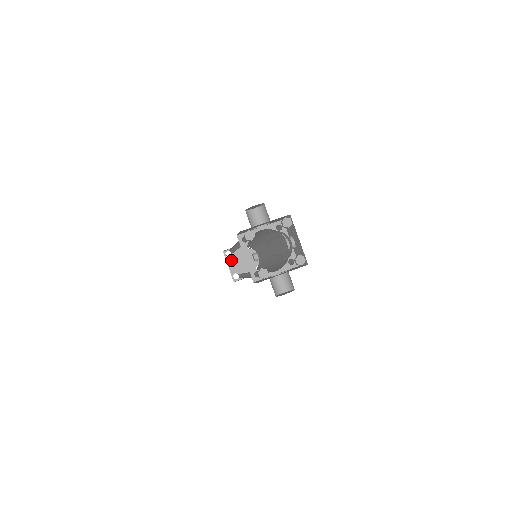
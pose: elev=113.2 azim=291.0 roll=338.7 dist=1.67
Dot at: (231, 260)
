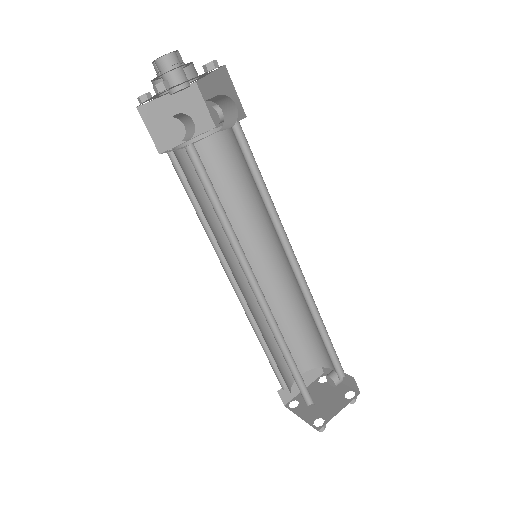
Dot at: (301, 408)
